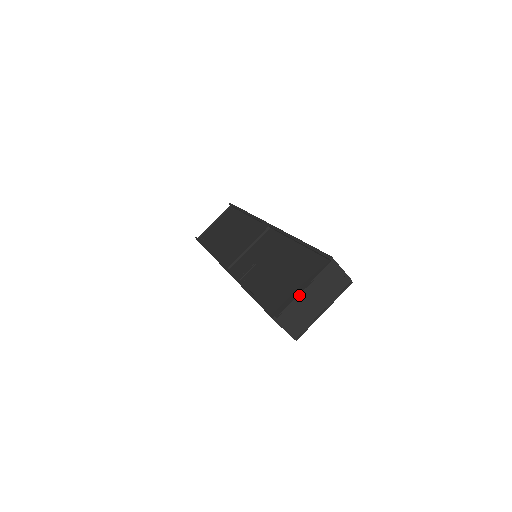
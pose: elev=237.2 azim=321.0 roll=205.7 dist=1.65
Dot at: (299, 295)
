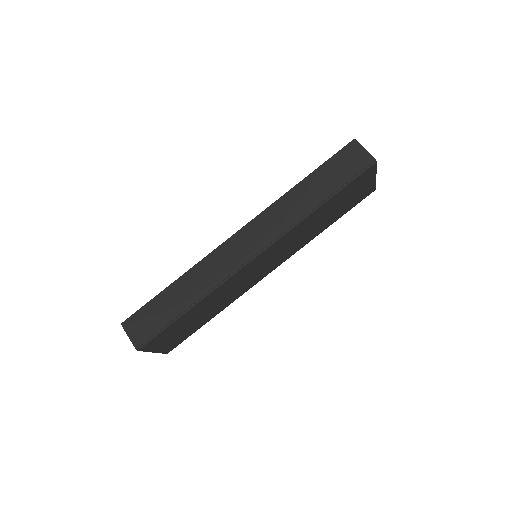
Dot at: occluded
